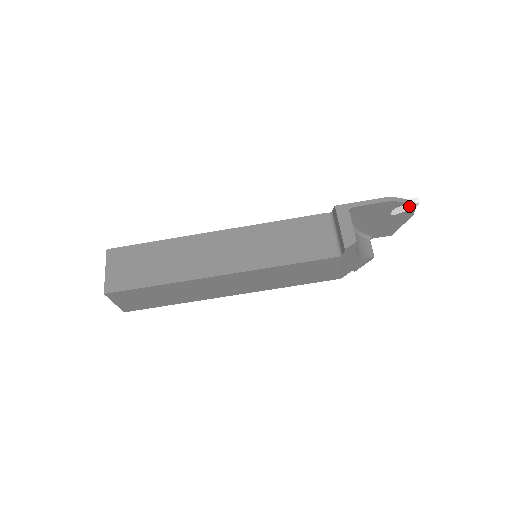
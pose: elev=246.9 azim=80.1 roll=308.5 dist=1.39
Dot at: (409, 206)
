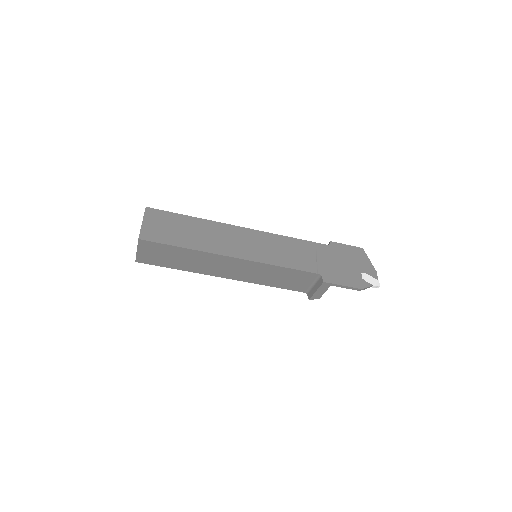
Dot at: occluded
